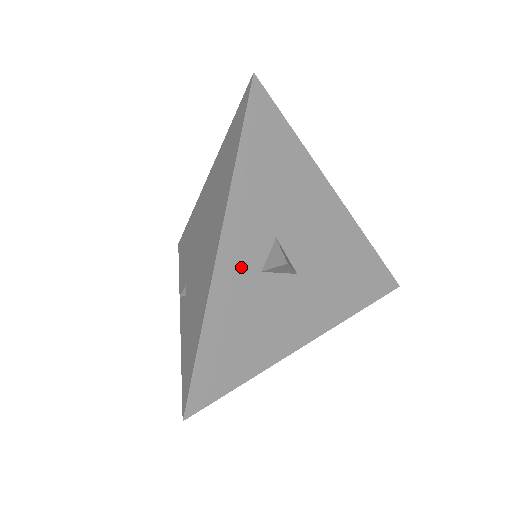
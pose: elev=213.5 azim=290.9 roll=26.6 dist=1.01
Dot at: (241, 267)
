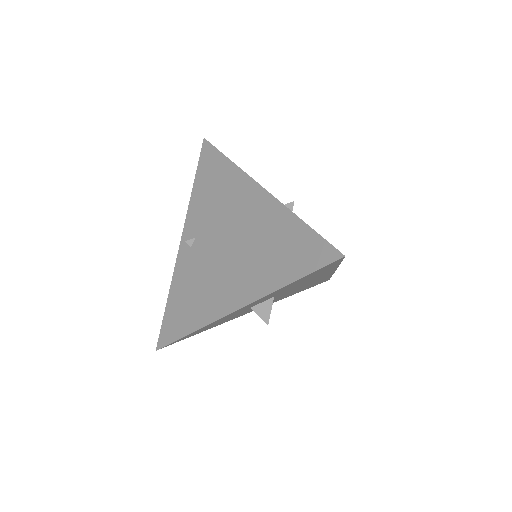
Dot at: occluded
